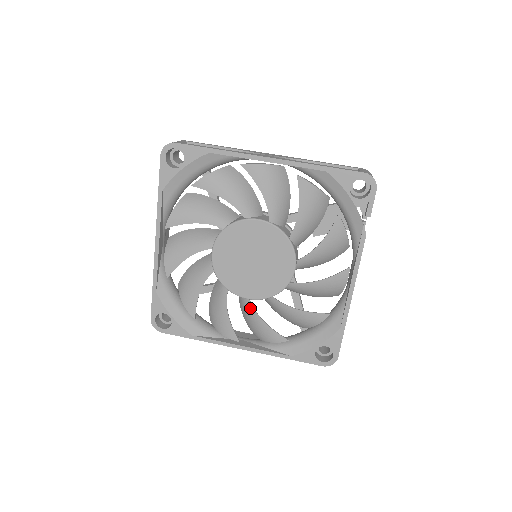
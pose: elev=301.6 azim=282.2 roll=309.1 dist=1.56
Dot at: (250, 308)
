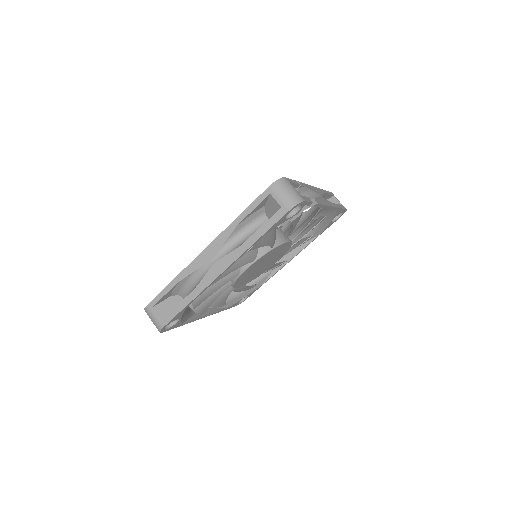
Dot at: occluded
